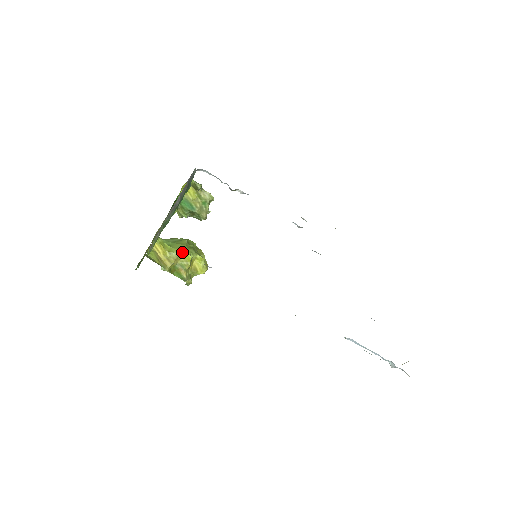
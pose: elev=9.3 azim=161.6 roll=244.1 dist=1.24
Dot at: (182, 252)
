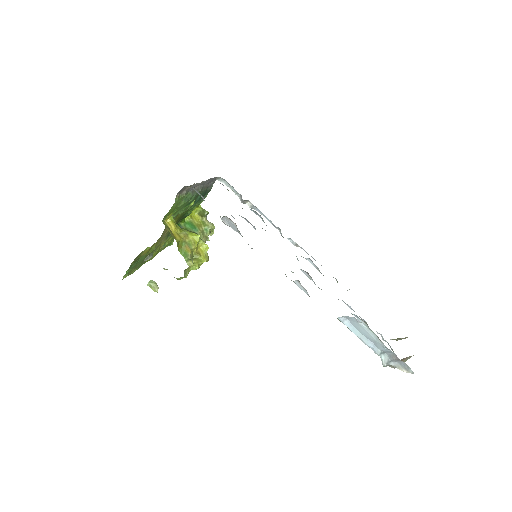
Dot at: (192, 233)
